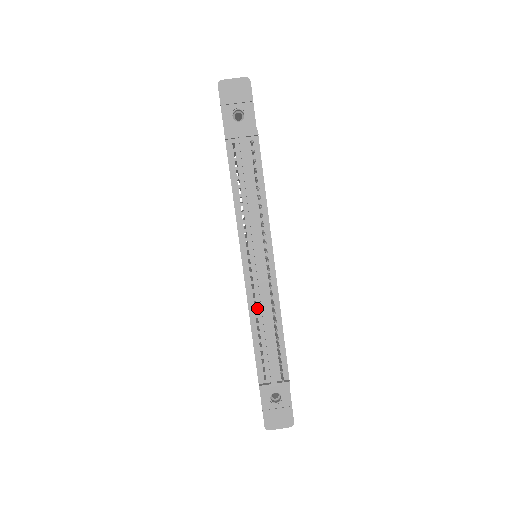
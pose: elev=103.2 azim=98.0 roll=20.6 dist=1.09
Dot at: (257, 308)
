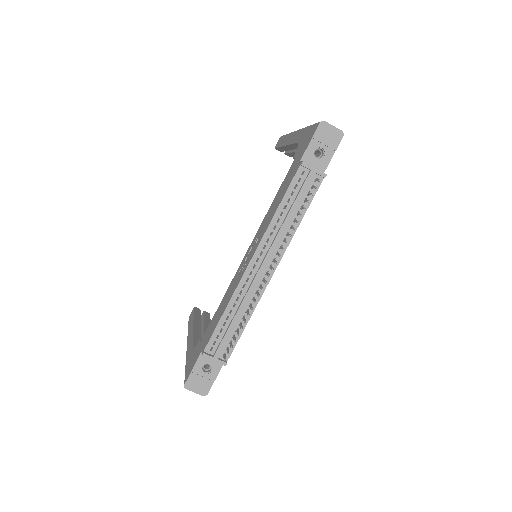
Dot at: (240, 297)
